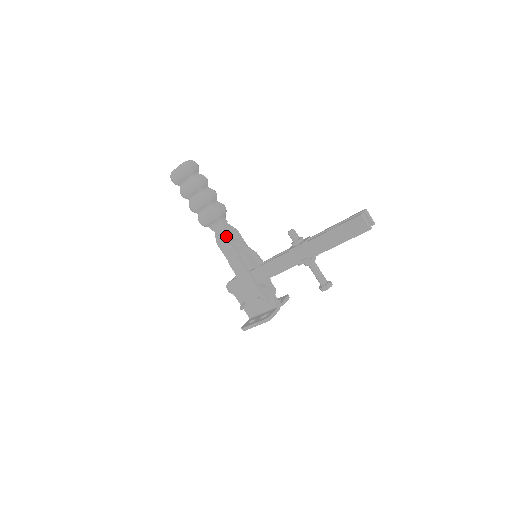
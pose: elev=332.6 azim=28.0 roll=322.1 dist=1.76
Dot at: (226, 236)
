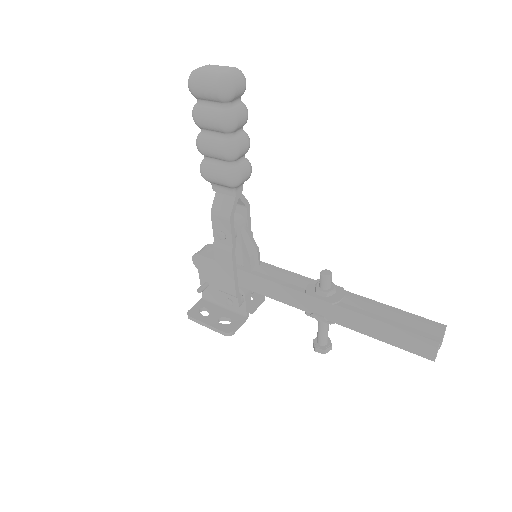
Dot at: (230, 216)
